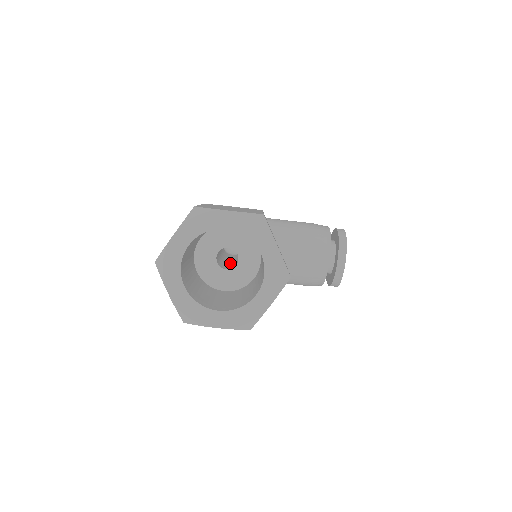
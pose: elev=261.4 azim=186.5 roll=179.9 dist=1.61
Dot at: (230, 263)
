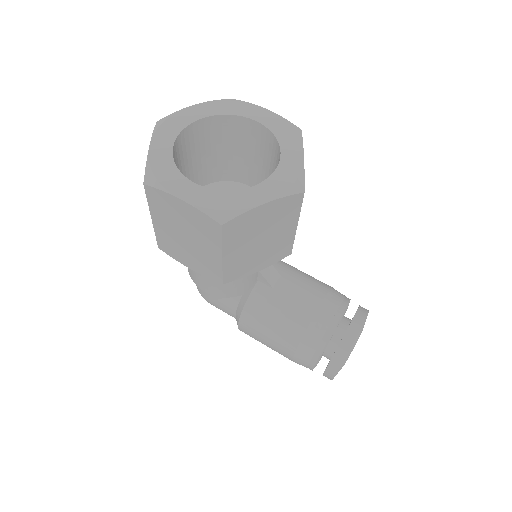
Dot at: occluded
